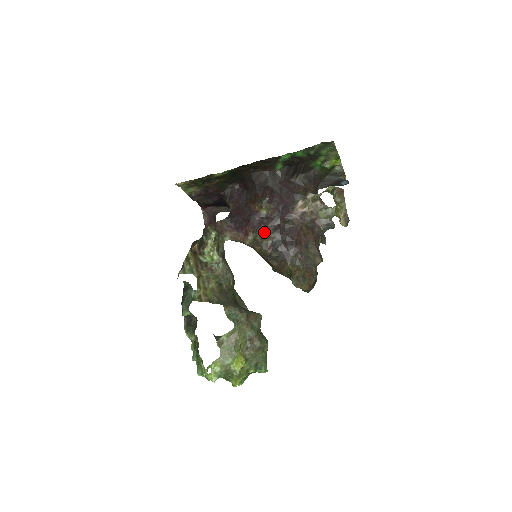
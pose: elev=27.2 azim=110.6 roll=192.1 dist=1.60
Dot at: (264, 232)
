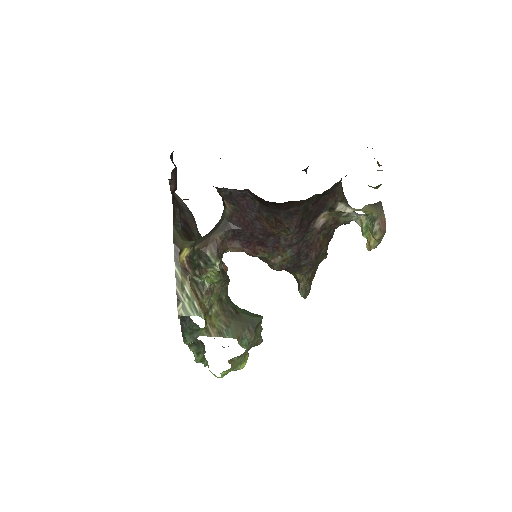
Dot at: (278, 252)
